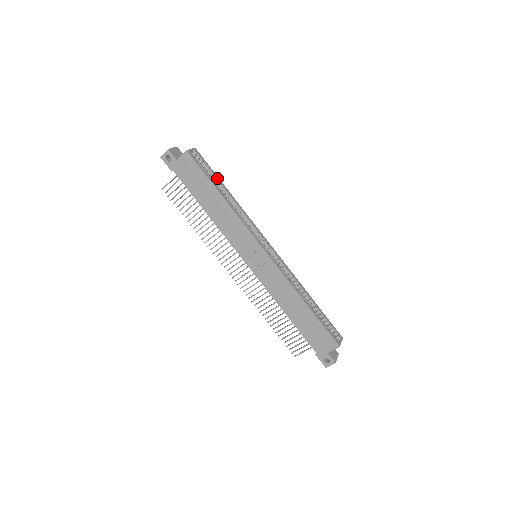
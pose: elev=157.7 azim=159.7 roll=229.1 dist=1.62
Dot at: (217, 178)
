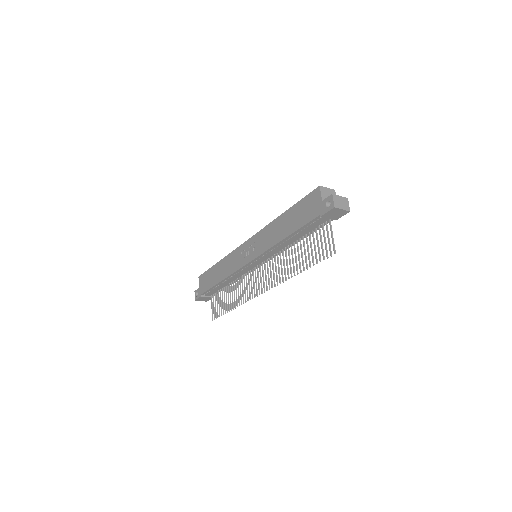
Dot at: occluded
